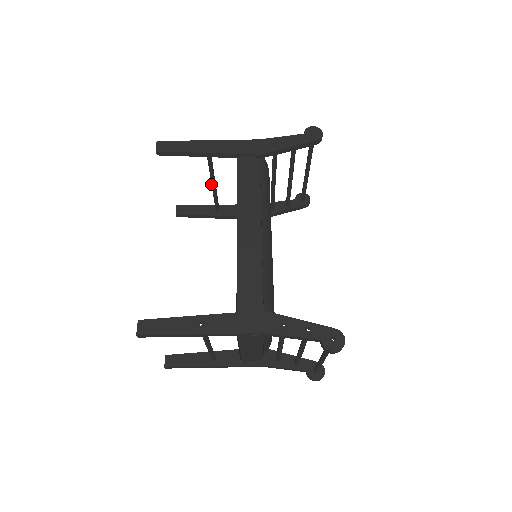
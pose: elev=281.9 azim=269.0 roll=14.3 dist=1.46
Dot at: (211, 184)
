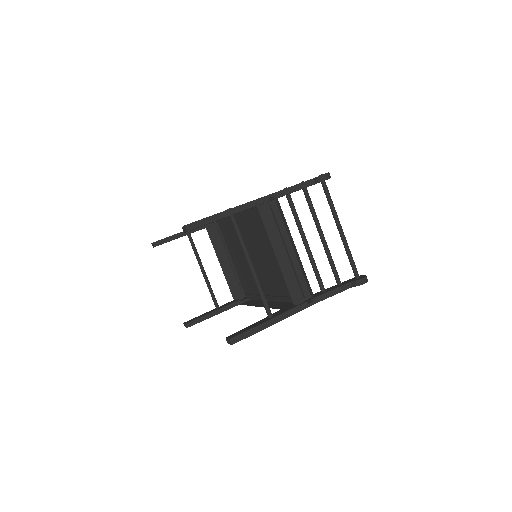
Dot at: (202, 273)
